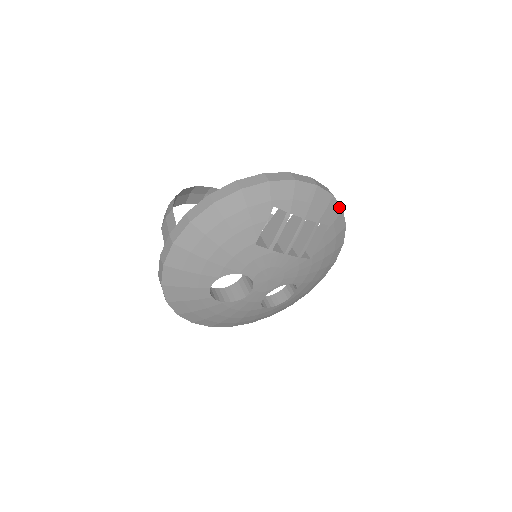
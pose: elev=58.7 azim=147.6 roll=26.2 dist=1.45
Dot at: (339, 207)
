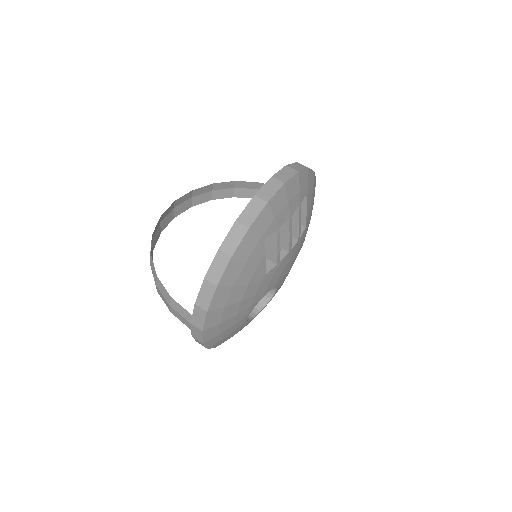
Dot at: (305, 171)
